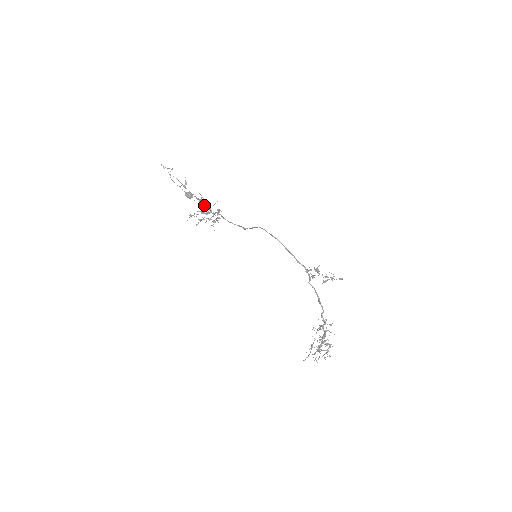
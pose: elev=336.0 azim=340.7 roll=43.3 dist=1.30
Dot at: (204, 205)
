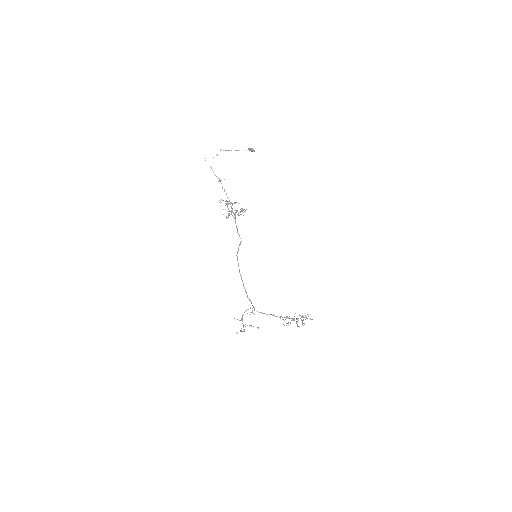
Dot at: occluded
